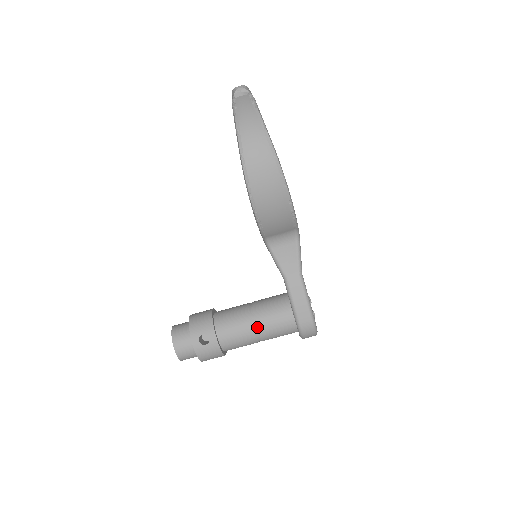
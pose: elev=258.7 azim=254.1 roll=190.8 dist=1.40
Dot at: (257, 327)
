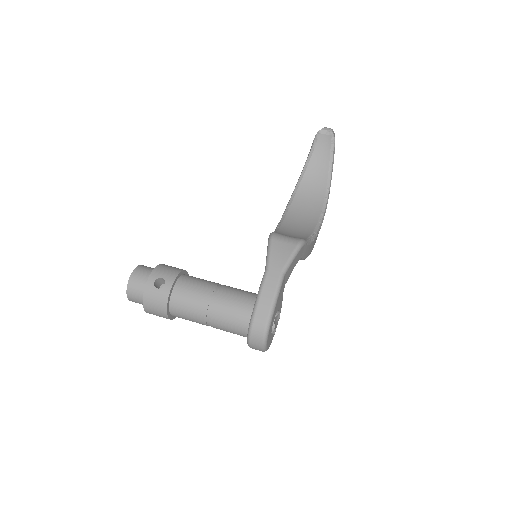
Dot at: (213, 302)
